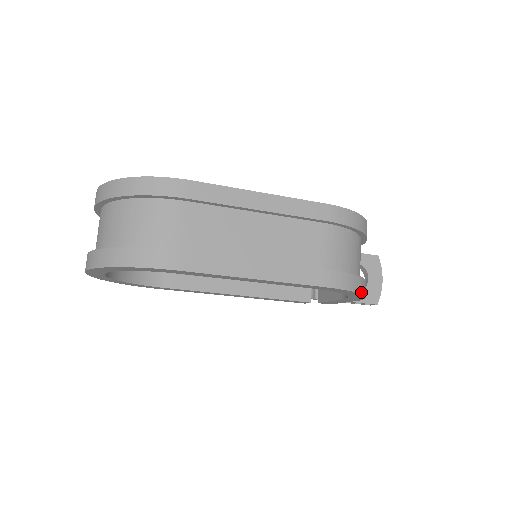
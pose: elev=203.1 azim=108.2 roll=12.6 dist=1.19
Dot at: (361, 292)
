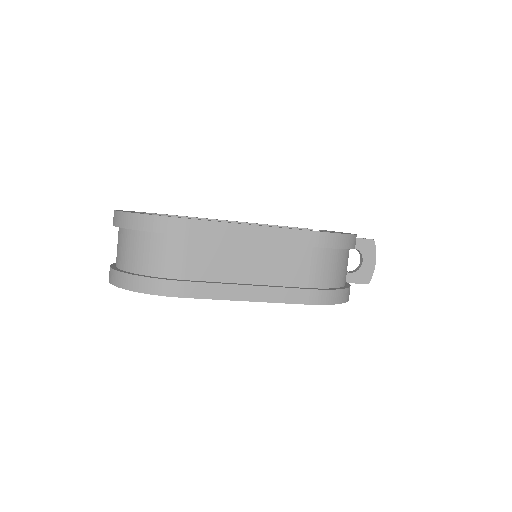
Dot at: (342, 302)
